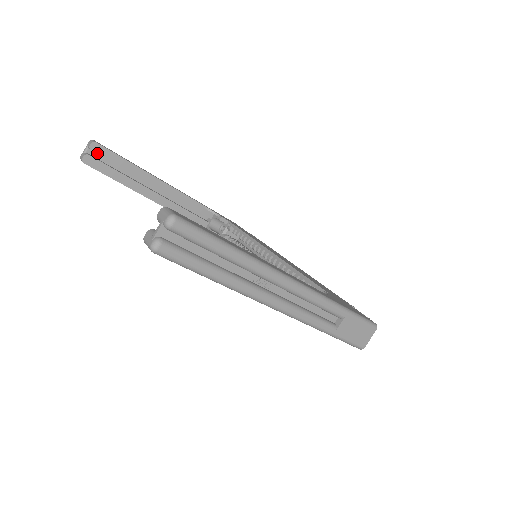
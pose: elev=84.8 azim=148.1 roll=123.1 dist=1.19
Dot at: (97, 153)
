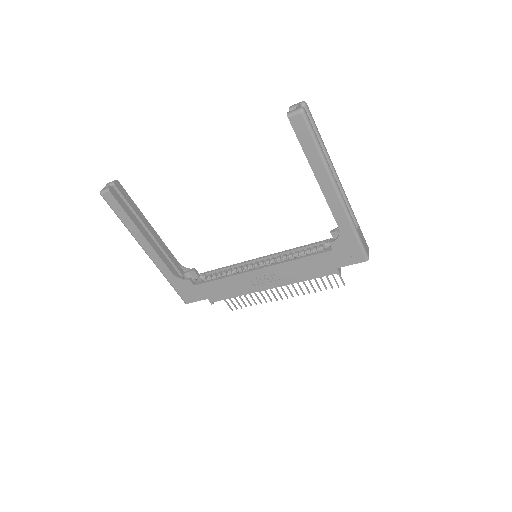
Dot at: (118, 189)
